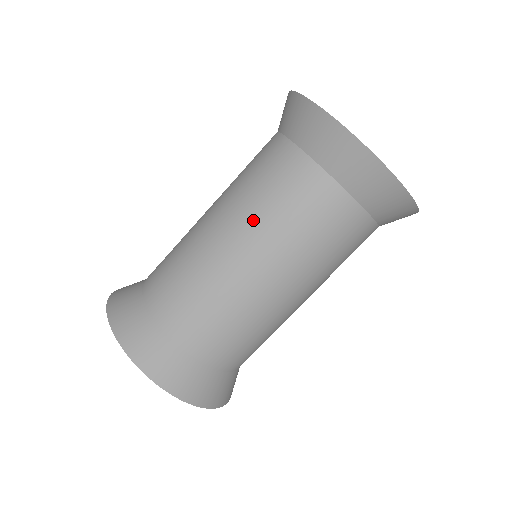
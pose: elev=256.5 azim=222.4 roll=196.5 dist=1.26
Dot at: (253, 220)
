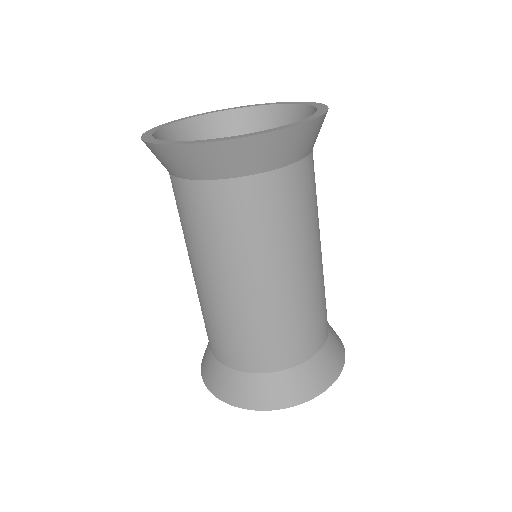
Dot at: (224, 259)
